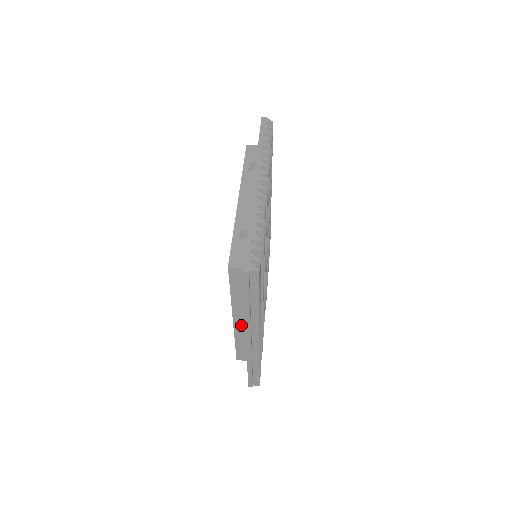
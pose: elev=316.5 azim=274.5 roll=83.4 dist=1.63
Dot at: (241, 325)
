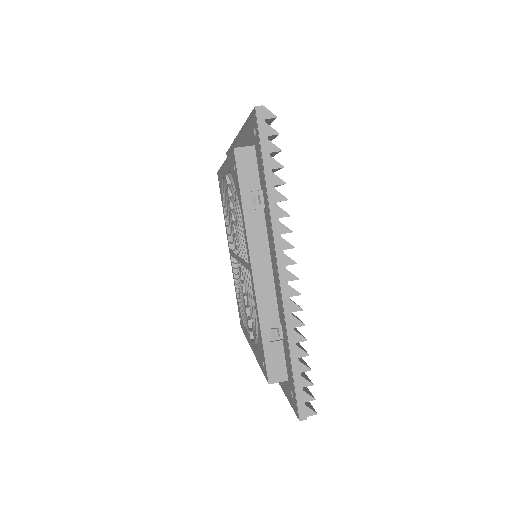
Dot at: occluded
